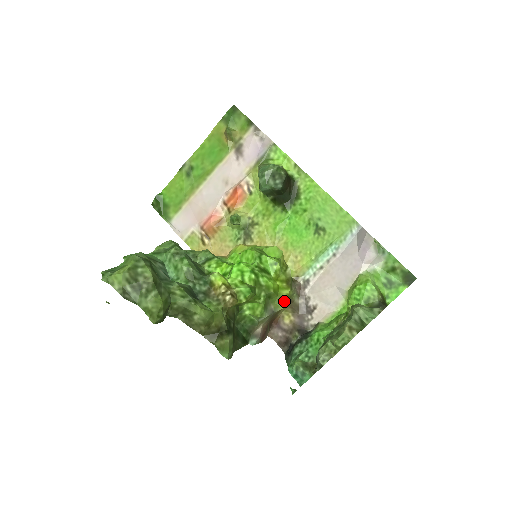
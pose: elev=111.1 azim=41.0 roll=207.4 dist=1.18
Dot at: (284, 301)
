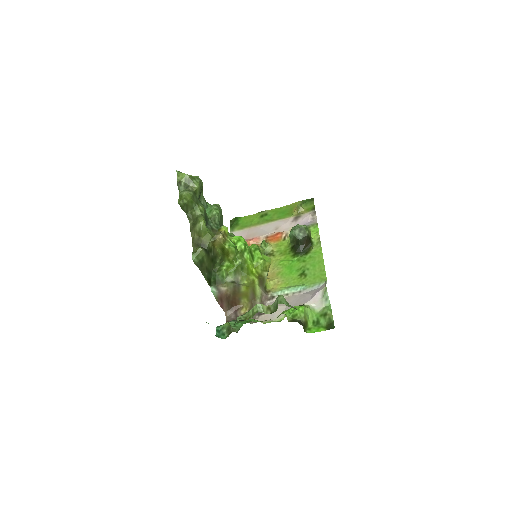
Dot at: (248, 280)
